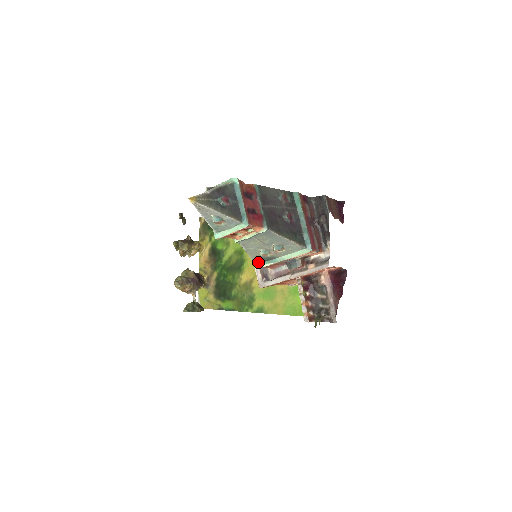
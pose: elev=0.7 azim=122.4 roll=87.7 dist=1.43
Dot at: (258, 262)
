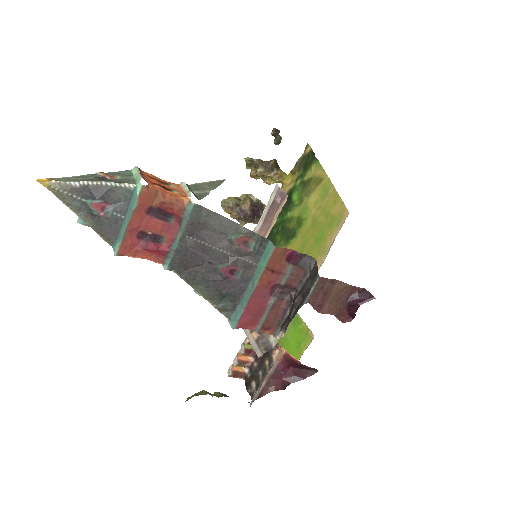
Dot at: occluded
